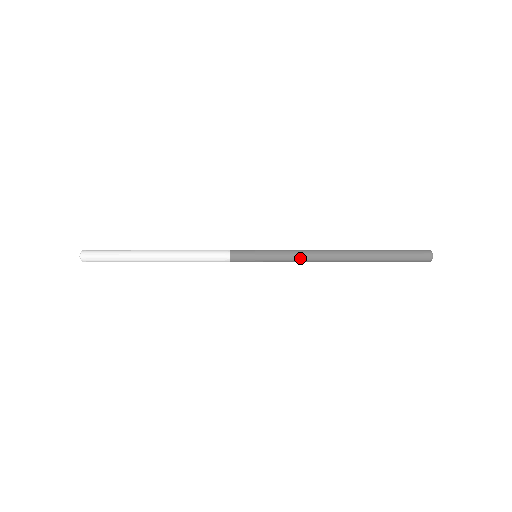
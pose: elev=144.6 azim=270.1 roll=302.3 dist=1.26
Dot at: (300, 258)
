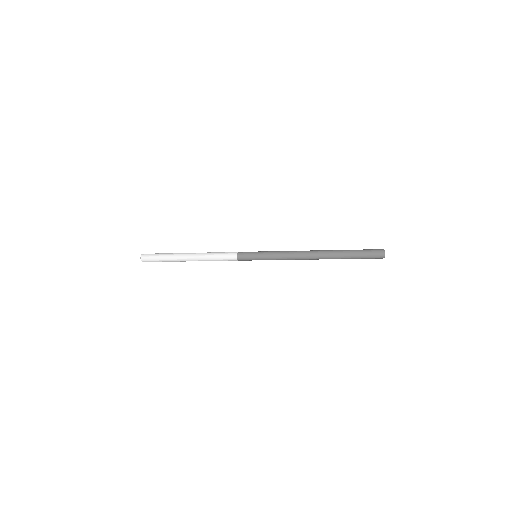
Dot at: (286, 253)
